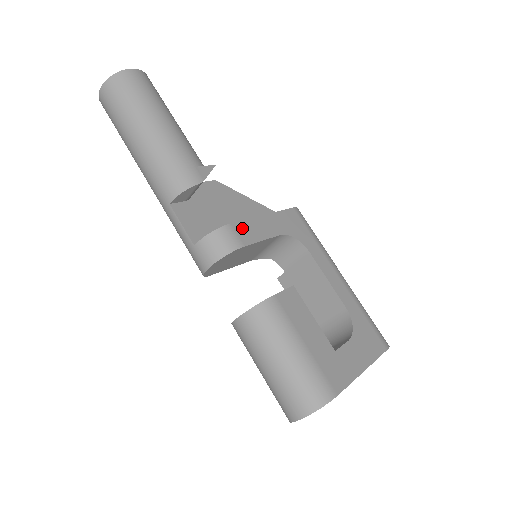
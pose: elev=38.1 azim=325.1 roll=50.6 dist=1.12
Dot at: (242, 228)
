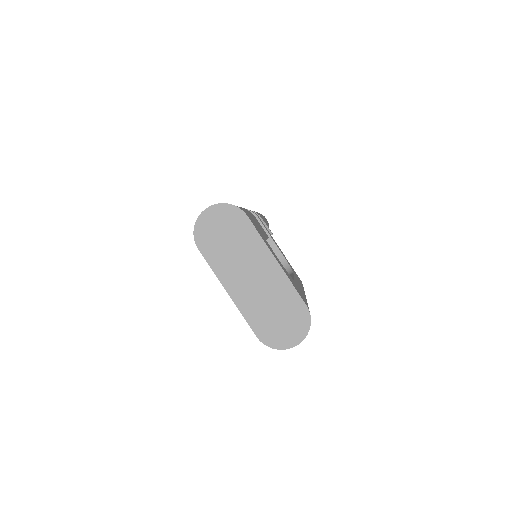
Dot at: (263, 224)
